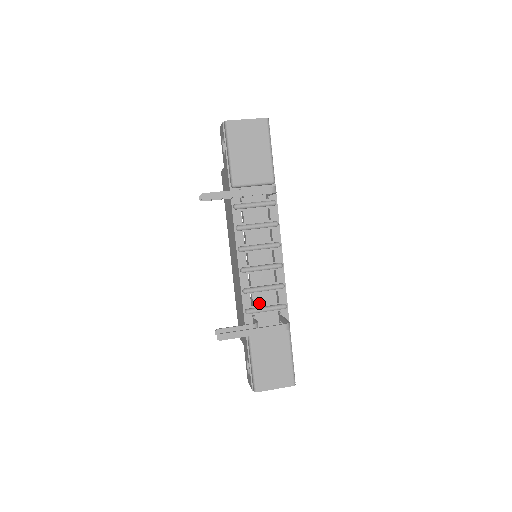
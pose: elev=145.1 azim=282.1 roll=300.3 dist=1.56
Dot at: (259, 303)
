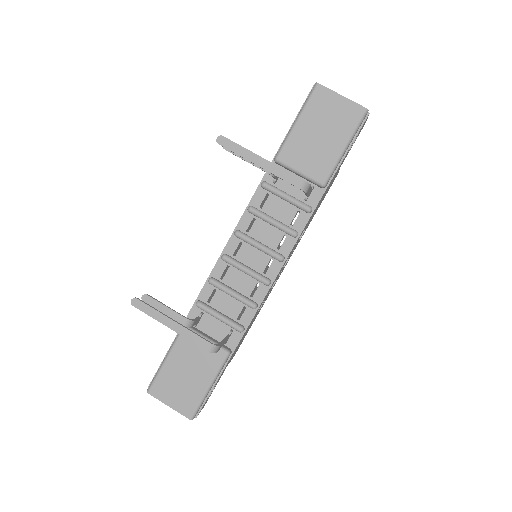
Dot at: (217, 305)
